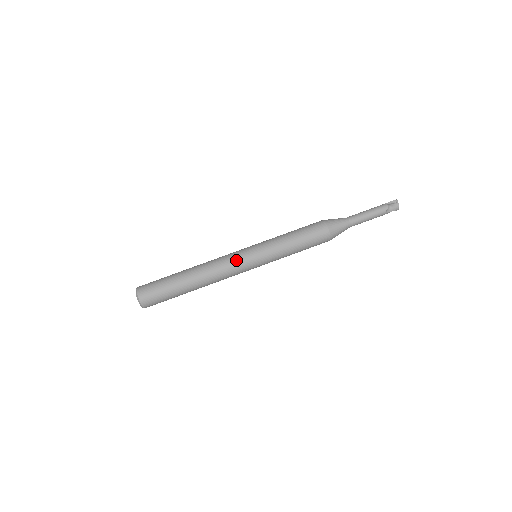
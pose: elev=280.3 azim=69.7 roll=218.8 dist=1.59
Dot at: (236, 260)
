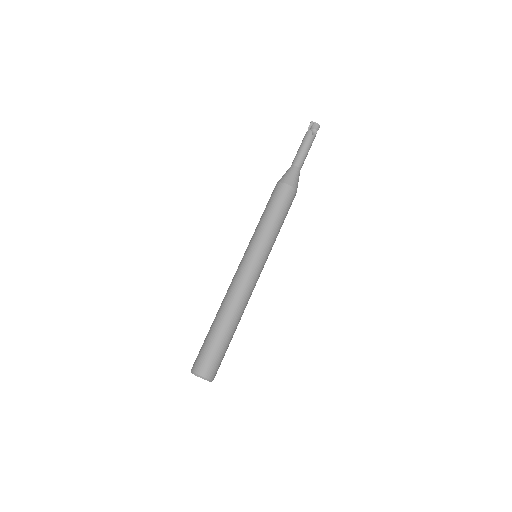
Dot at: (245, 271)
